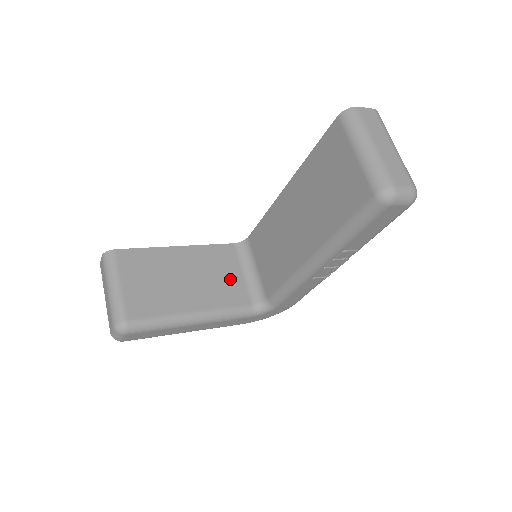
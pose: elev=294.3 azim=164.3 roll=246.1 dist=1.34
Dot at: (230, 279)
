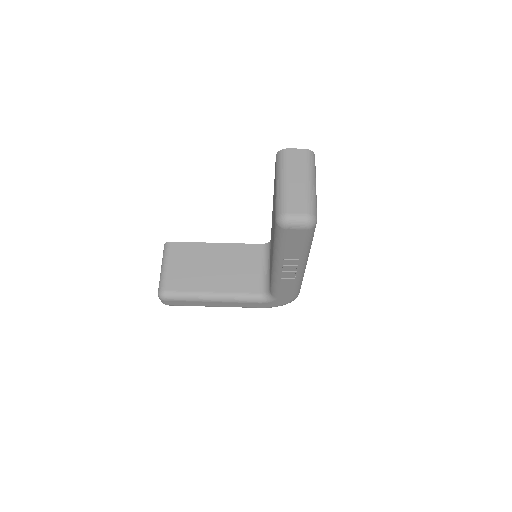
Dot at: (249, 272)
